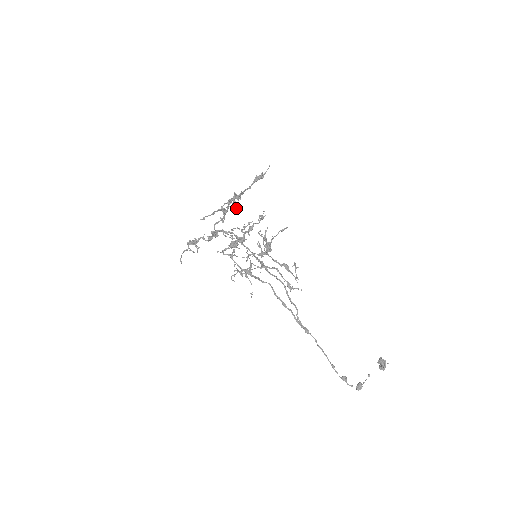
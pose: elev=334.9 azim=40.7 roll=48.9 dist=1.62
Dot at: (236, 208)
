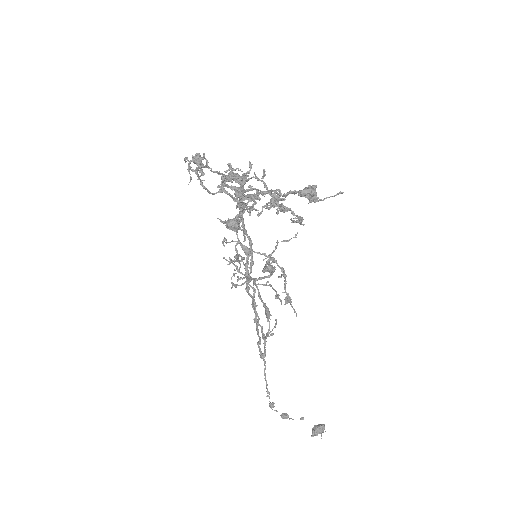
Dot at: (242, 207)
